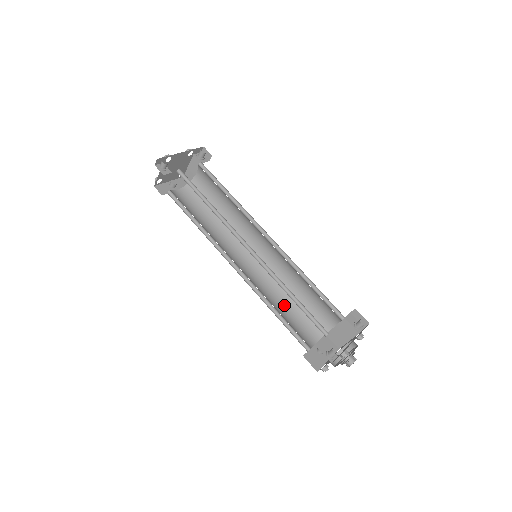
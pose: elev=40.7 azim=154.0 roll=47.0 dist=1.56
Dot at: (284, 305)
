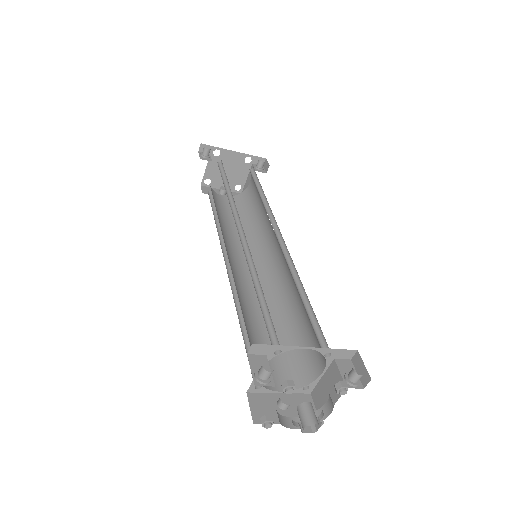
Dot at: occluded
